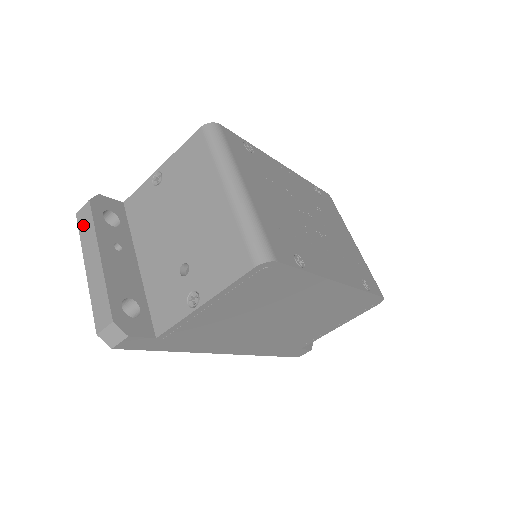
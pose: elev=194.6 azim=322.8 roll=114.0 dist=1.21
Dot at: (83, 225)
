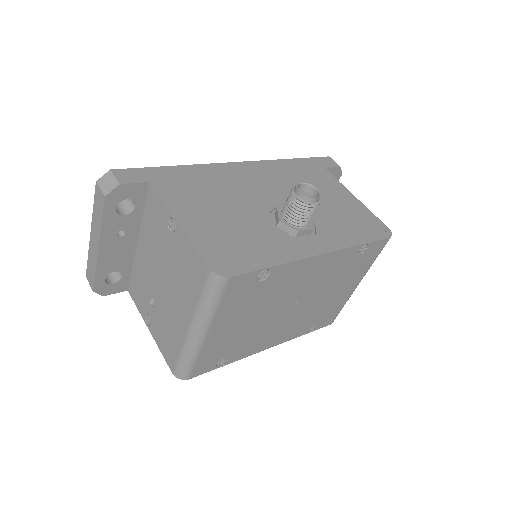
Dot at: (97, 204)
